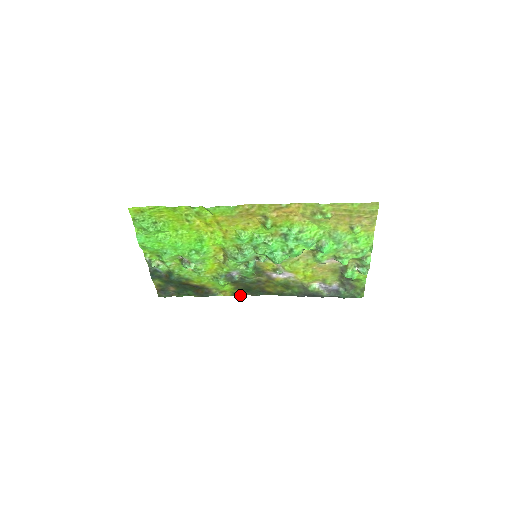
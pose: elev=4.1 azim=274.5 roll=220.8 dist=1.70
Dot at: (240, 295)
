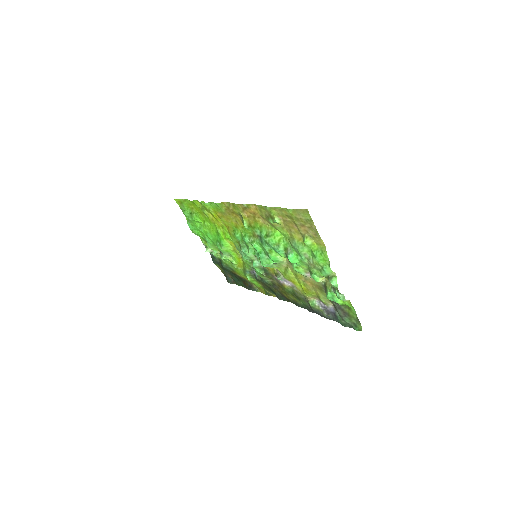
Dot at: occluded
